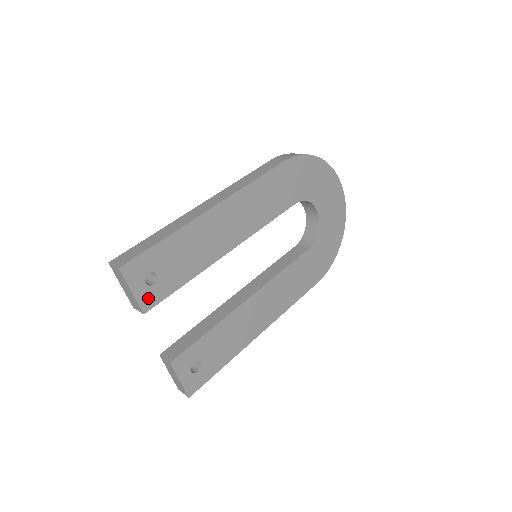
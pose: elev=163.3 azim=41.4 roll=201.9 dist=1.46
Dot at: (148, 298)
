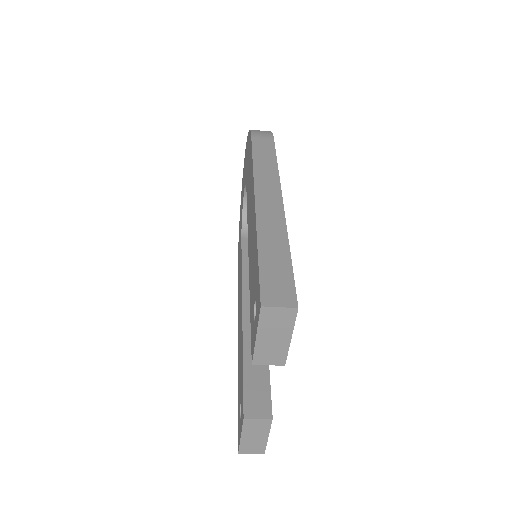
Dot at: occluded
